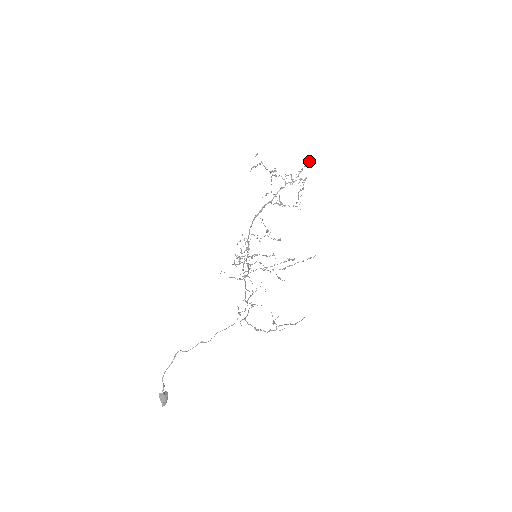
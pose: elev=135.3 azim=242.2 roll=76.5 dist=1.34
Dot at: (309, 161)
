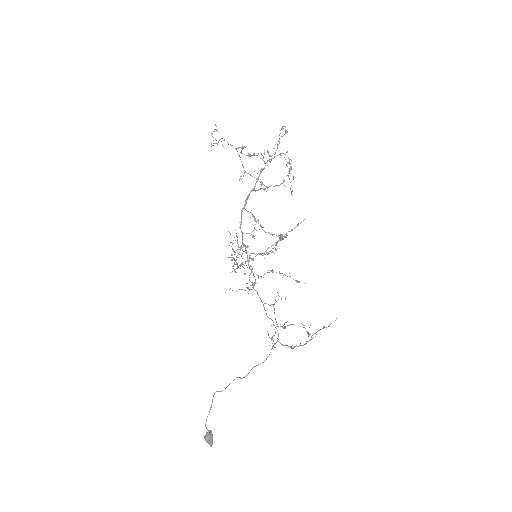
Dot at: (283, 128)
